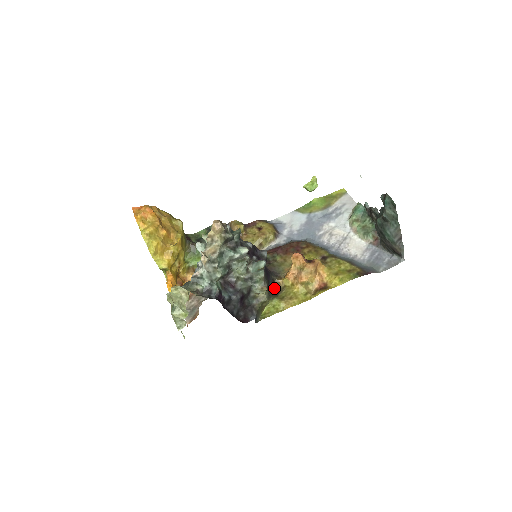
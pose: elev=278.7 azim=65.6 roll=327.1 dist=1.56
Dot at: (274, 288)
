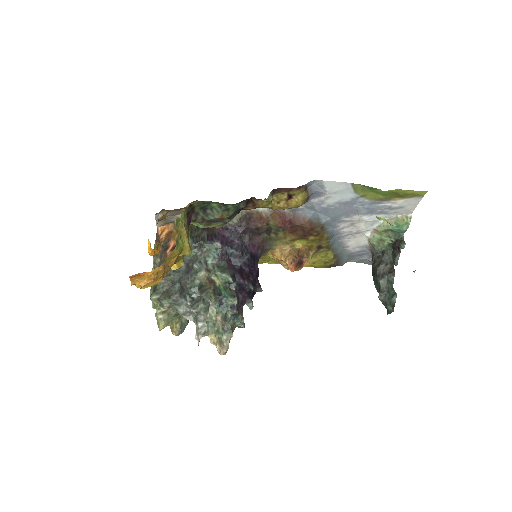
Dot at: occluded
